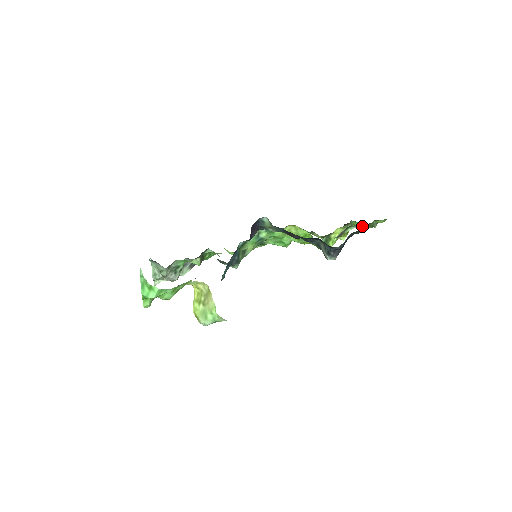
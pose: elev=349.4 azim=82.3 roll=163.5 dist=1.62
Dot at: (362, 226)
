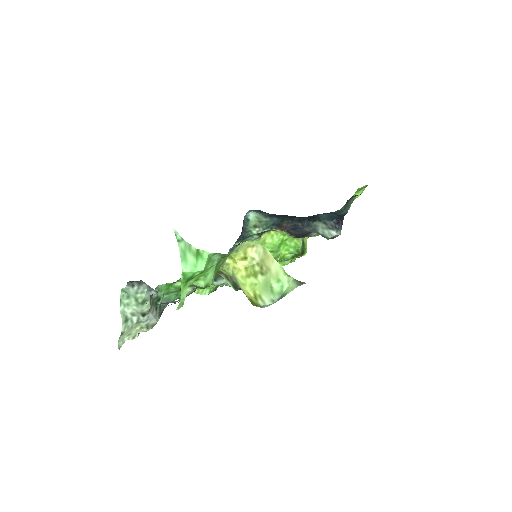
Dot at: occluded
